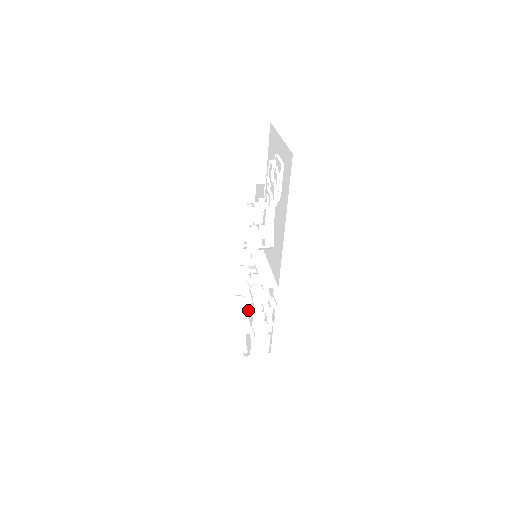
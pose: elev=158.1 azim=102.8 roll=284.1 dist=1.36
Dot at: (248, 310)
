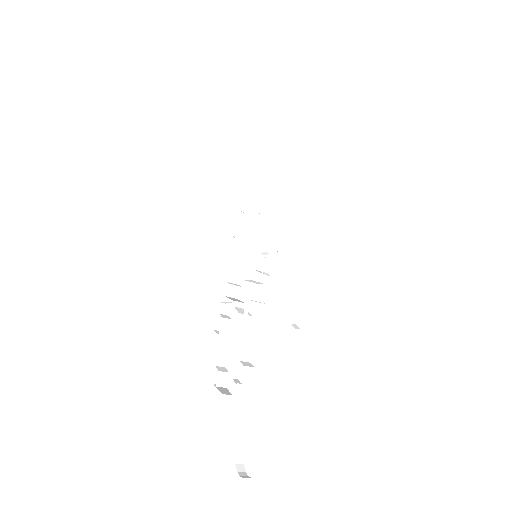
Dot at: occluded
